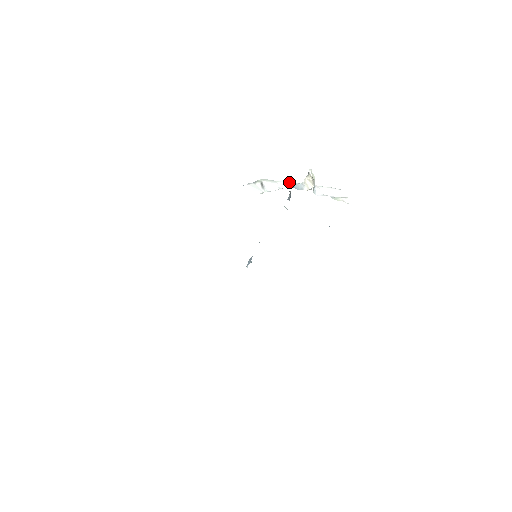
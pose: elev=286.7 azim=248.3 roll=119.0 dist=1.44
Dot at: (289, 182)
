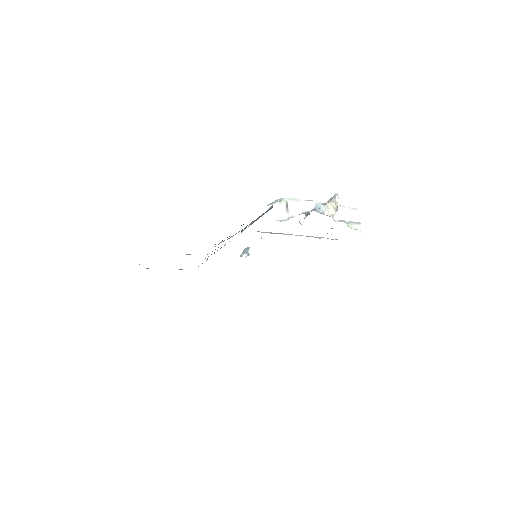
Dot at: (312, 202)
